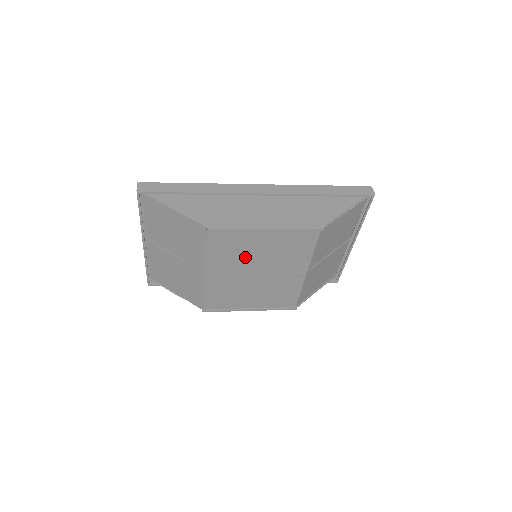
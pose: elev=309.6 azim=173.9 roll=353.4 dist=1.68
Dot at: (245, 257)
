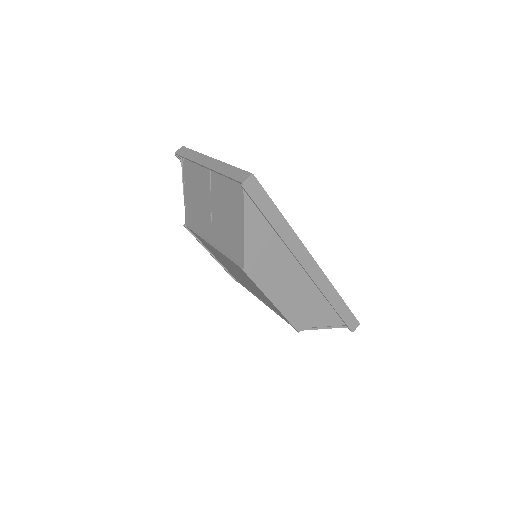
Dot at: occluded
